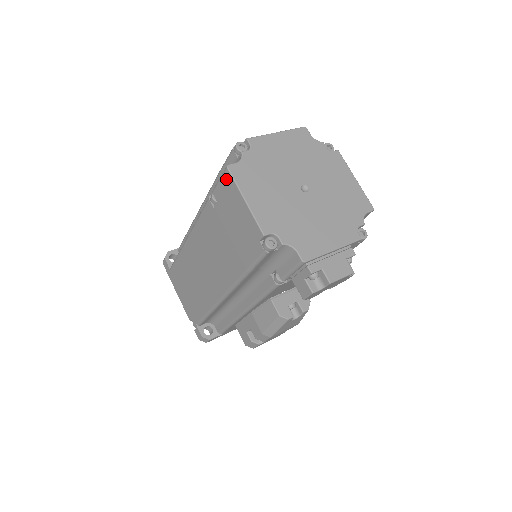
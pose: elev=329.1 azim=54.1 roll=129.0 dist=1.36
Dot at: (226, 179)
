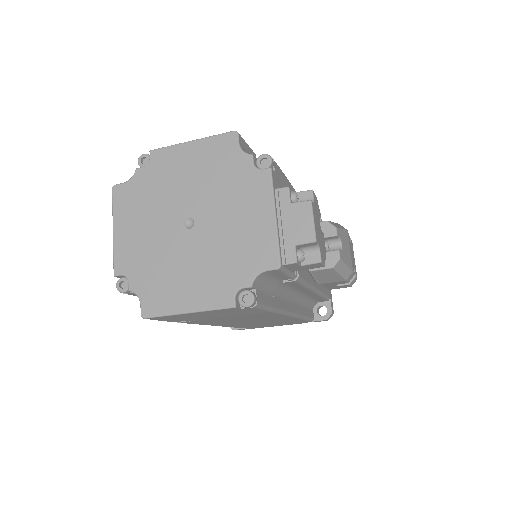
Dot at: (158, 319)
